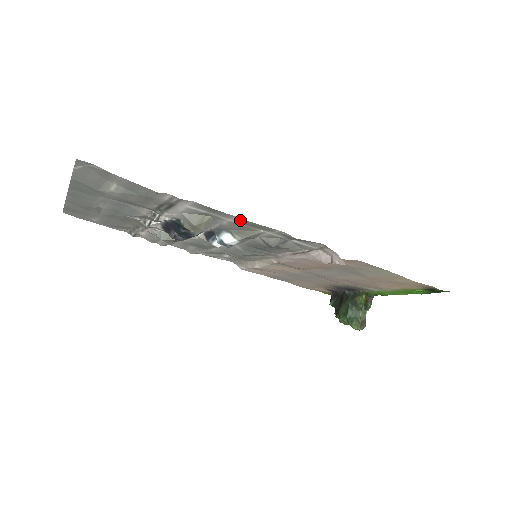
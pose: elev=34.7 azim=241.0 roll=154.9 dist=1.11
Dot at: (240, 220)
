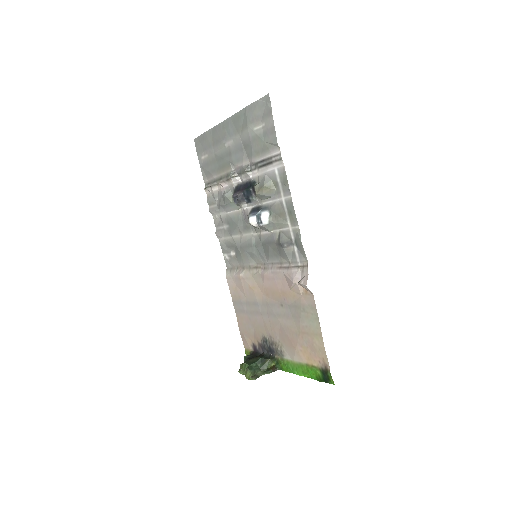
Dot at: (289, 201)
